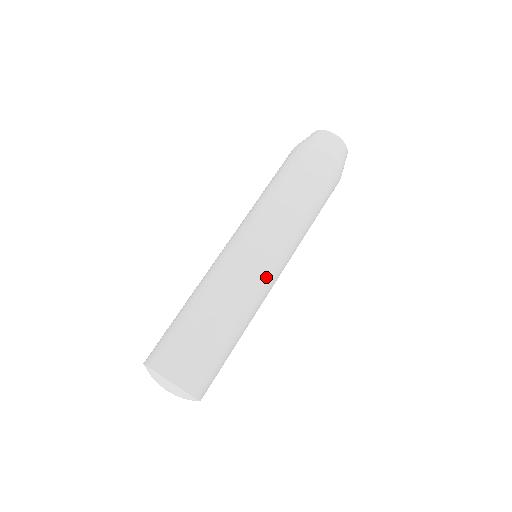
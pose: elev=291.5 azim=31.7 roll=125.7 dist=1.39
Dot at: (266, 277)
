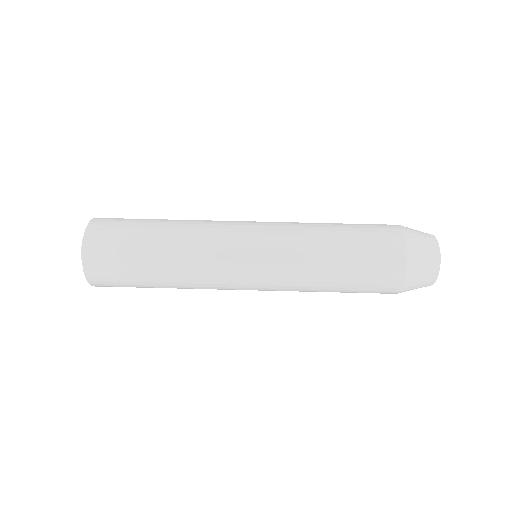
Dot at: (233, 288)
